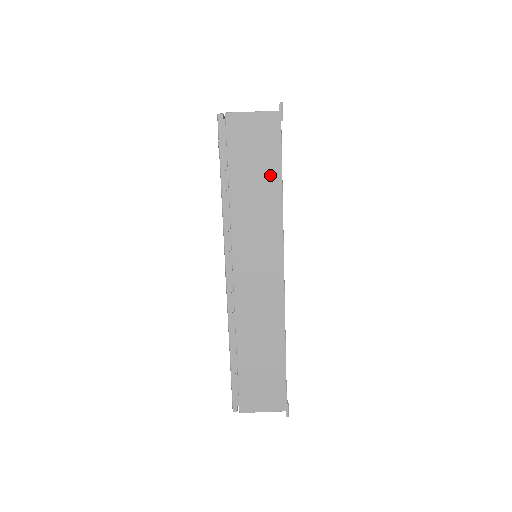
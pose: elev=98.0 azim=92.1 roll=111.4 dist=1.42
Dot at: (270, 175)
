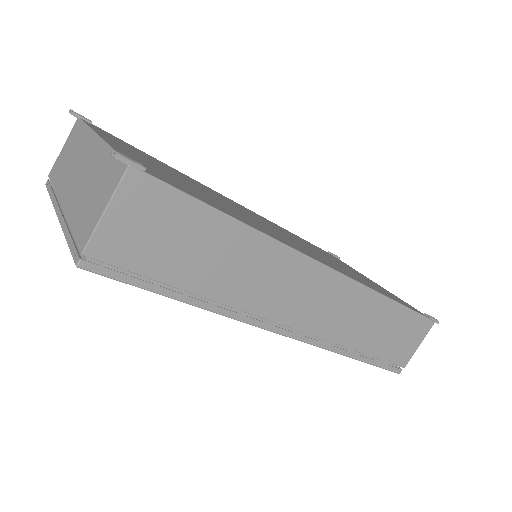
Dot at: (211, 229)
